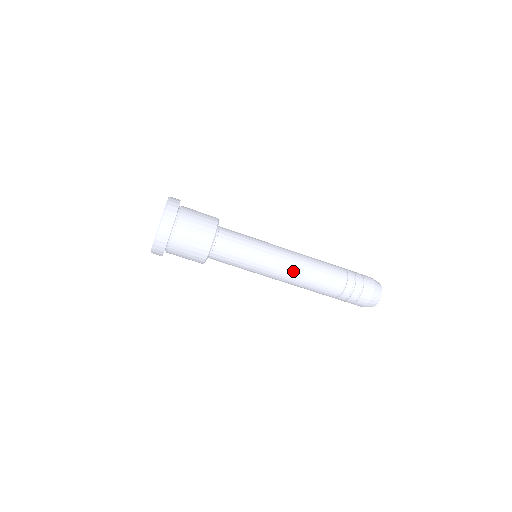
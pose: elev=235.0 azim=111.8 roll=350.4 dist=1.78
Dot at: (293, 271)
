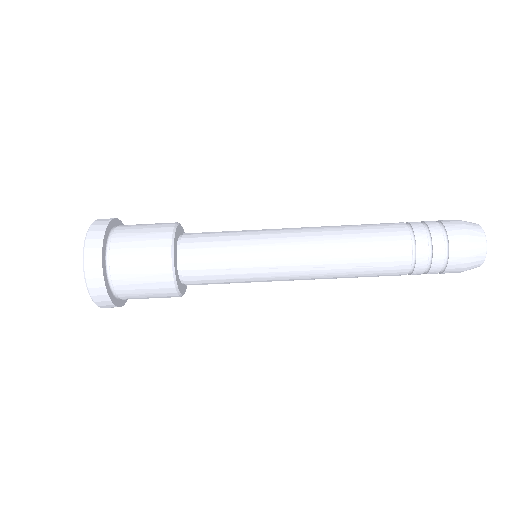
Dot at: (316, 278)
